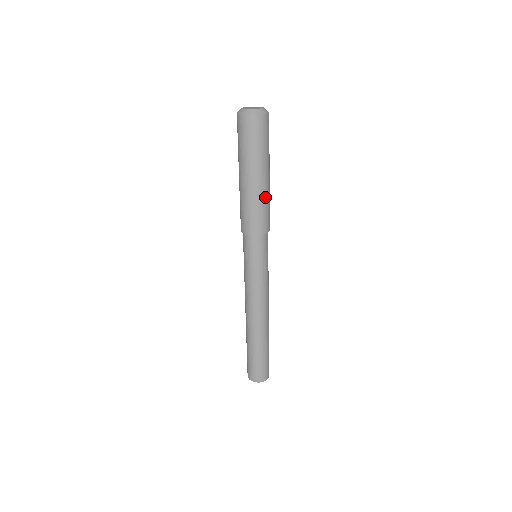
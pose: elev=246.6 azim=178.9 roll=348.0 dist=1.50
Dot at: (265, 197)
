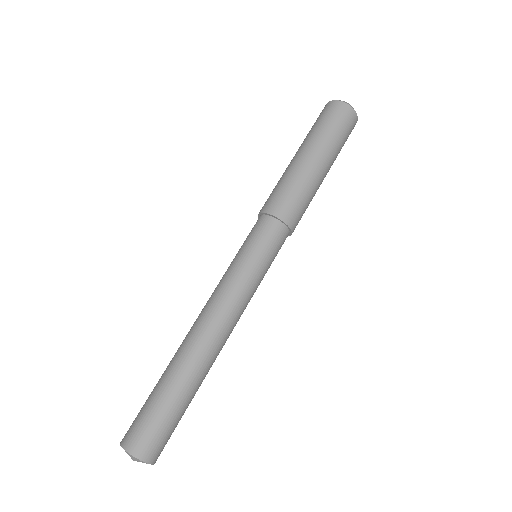
Dot at: (303, 179)
